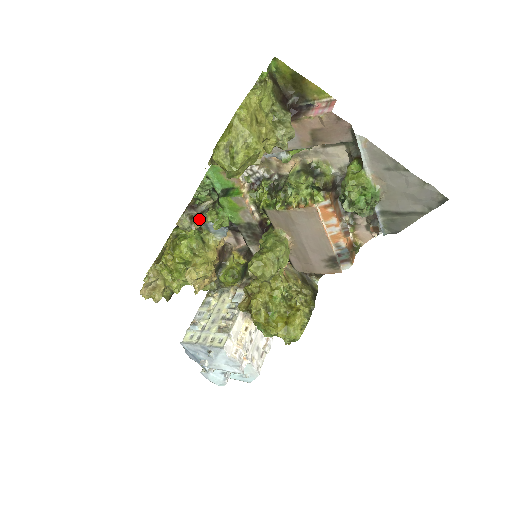
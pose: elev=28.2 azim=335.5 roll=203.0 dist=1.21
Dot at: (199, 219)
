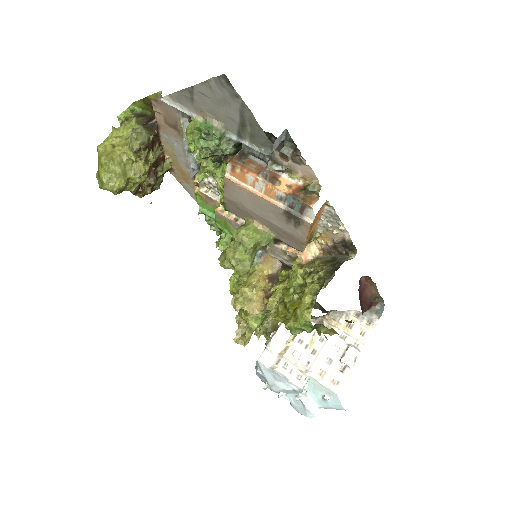
Dot at: occluded
